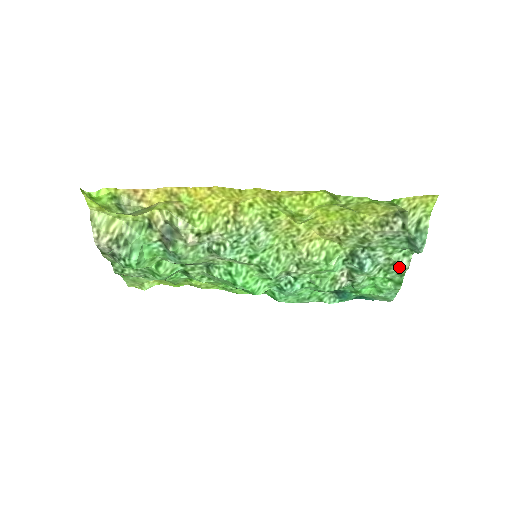
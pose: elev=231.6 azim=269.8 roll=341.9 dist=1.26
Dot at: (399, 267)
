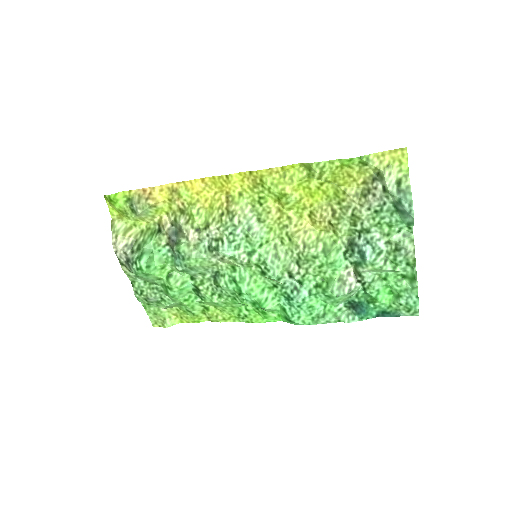
Dot at: (403, 251)
